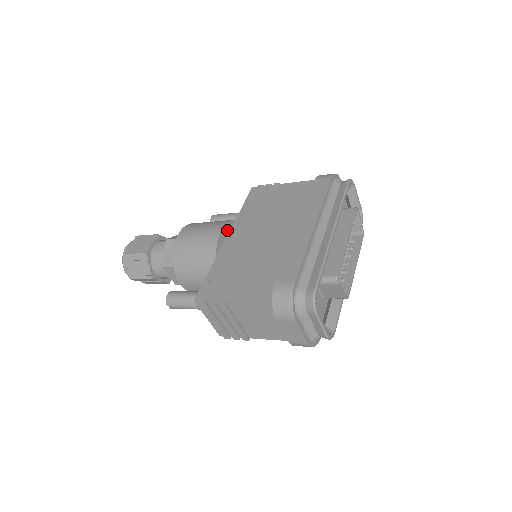
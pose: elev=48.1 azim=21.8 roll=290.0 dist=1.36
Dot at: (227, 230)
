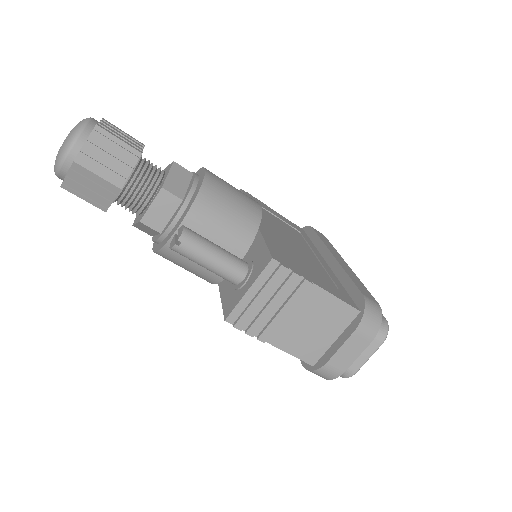
Dot at: occluded
